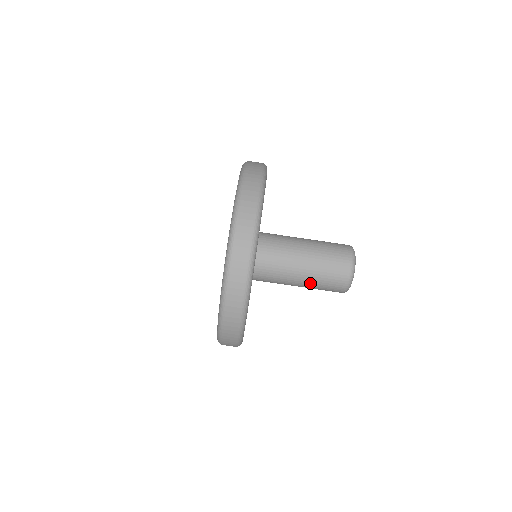
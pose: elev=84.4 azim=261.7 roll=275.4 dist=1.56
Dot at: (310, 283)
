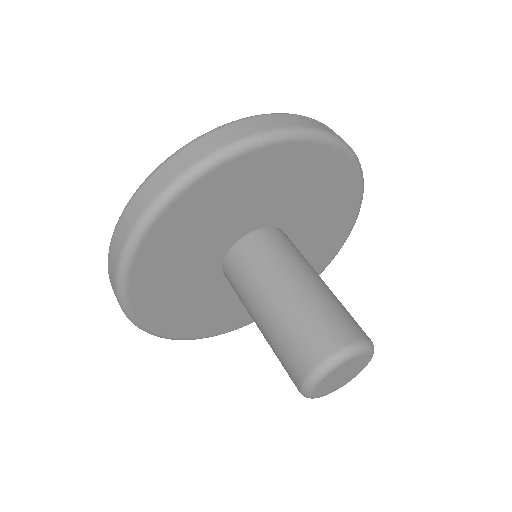
Dot at: (281, 314)
